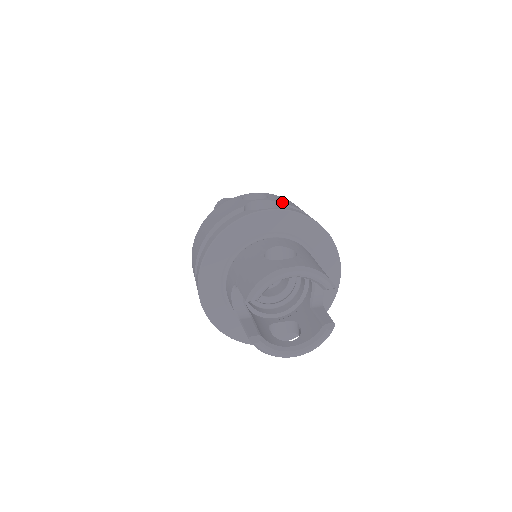
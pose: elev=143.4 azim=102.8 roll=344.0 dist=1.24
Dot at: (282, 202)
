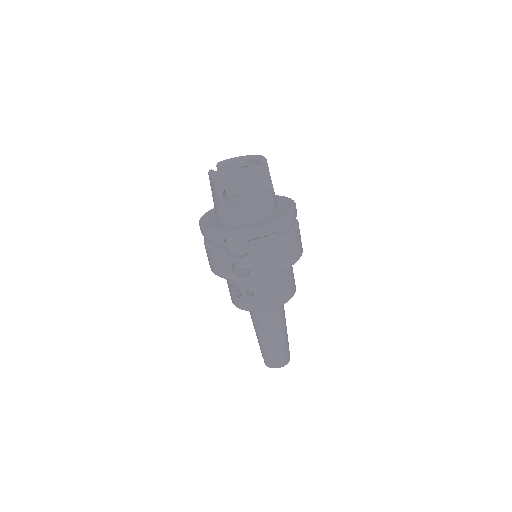
Dot at: occluded
